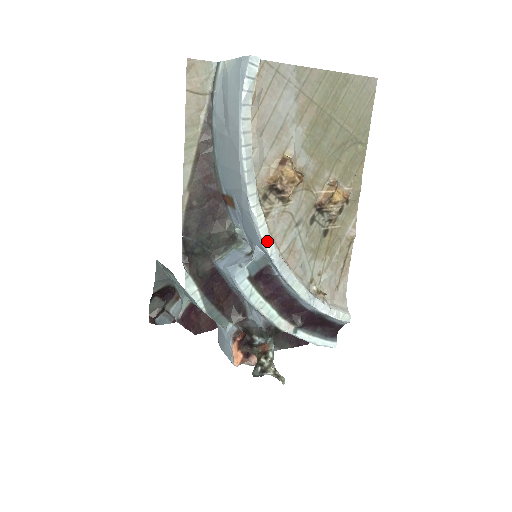
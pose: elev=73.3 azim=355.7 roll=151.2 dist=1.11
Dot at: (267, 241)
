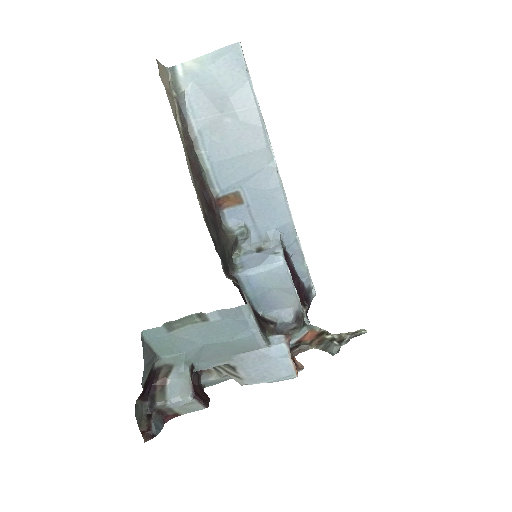
Dot at: (291, 214)
